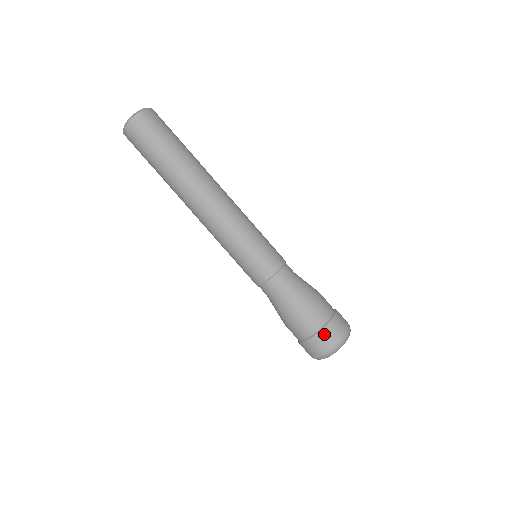
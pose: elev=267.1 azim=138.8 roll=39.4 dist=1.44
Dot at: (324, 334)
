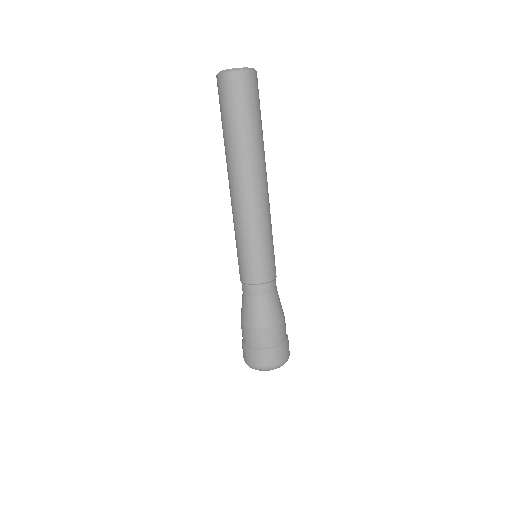
Dot at: (262, 354)
